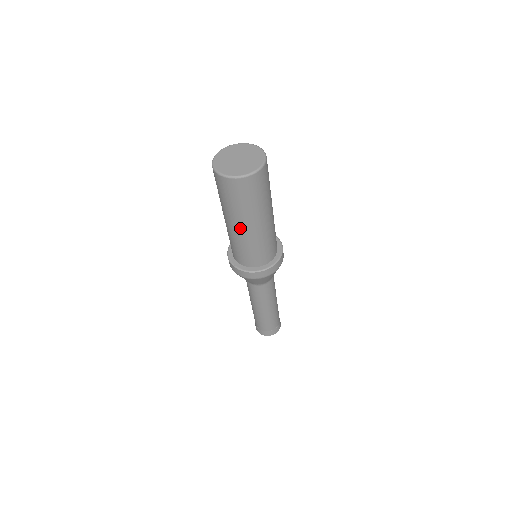
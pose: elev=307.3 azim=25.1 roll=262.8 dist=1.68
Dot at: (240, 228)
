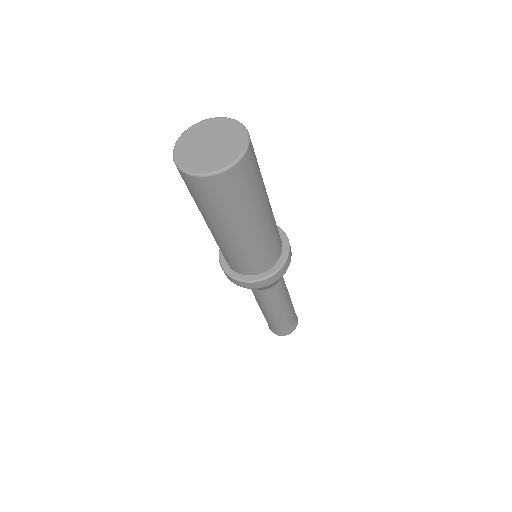
Dot at: occluded
